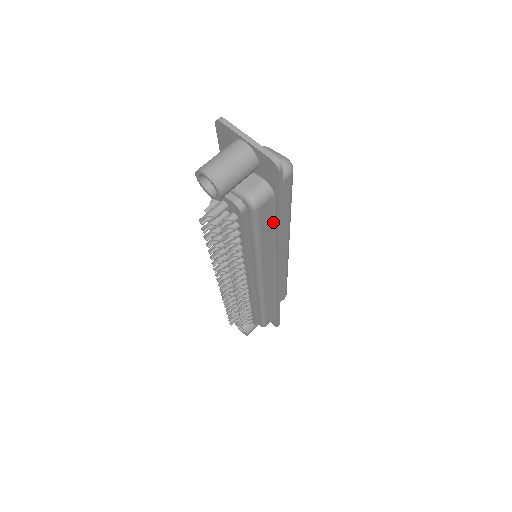
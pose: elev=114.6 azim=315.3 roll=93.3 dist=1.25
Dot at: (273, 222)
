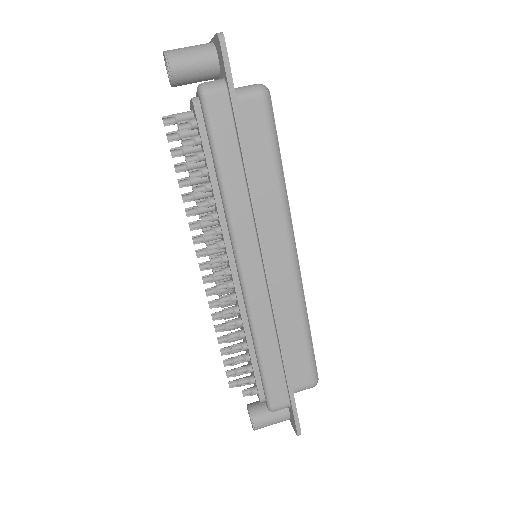
Dot at: (237, 144)
